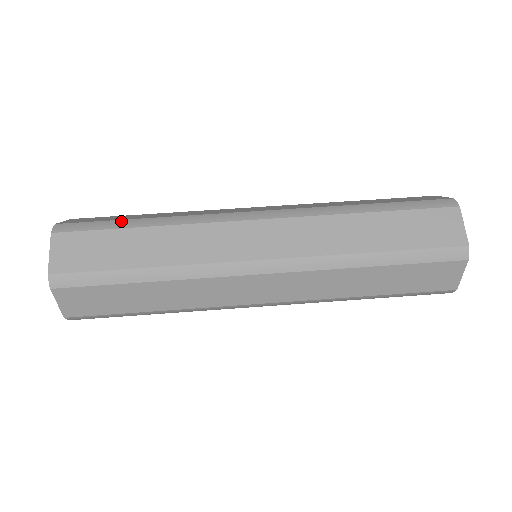
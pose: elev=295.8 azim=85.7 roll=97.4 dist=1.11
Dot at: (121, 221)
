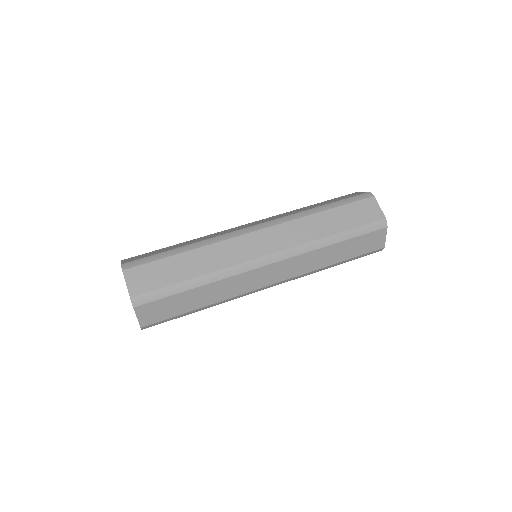
Dot at: (167, 252)
